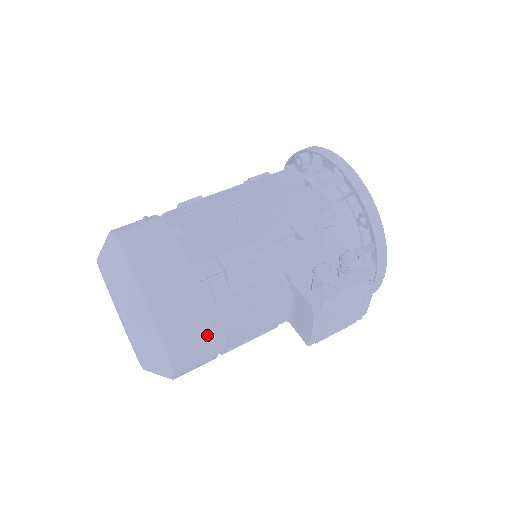
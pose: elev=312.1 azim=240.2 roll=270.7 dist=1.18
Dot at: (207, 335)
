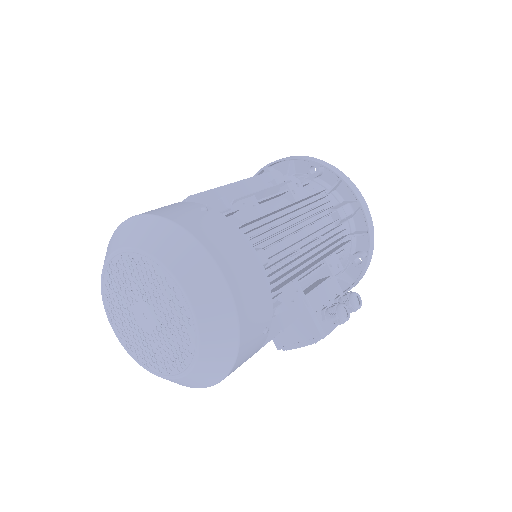
Dot at: occluded
